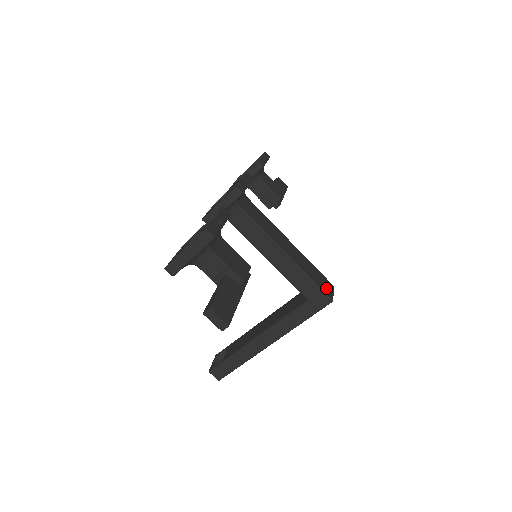
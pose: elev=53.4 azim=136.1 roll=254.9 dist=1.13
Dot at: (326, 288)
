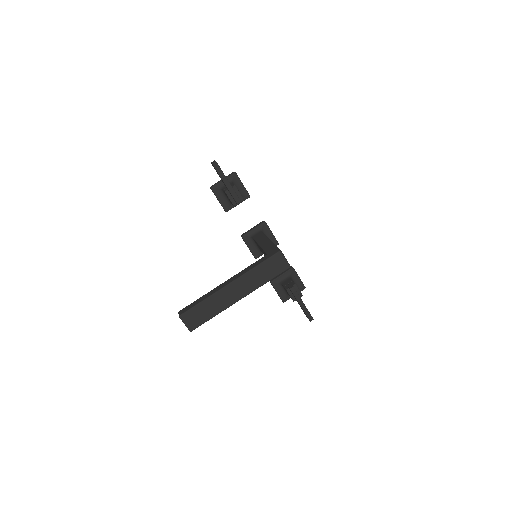
Dot at: occluded
